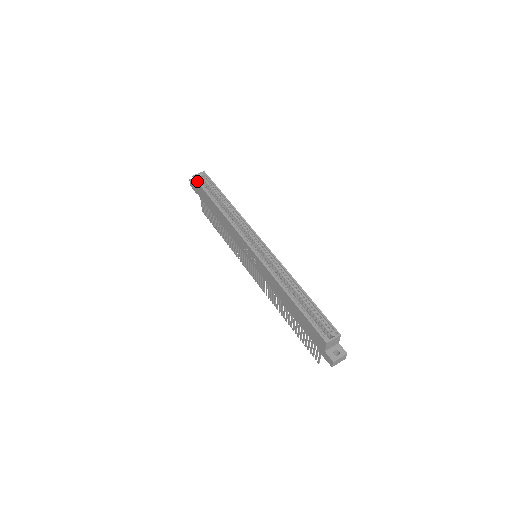
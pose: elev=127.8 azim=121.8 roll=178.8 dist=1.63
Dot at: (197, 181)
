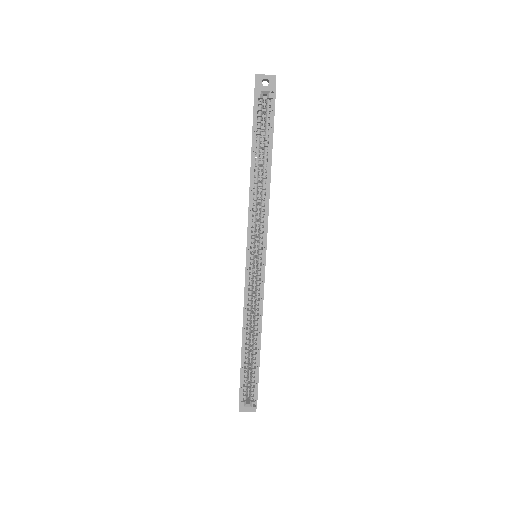
Dot at: (254, 105)
